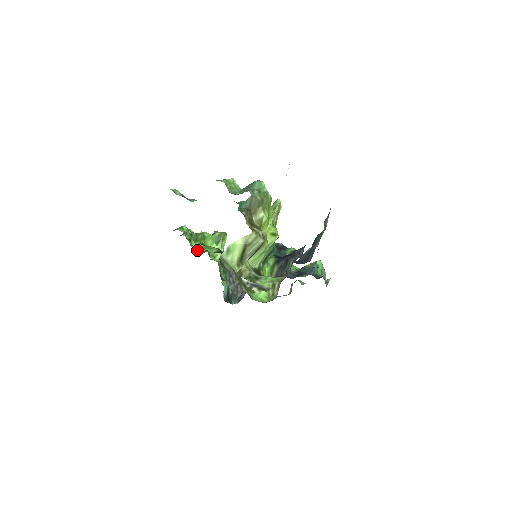
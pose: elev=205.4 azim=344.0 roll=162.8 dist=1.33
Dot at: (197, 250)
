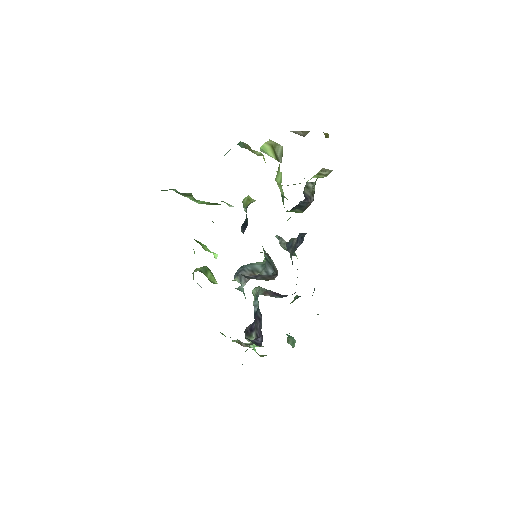
Dot at: occluded
